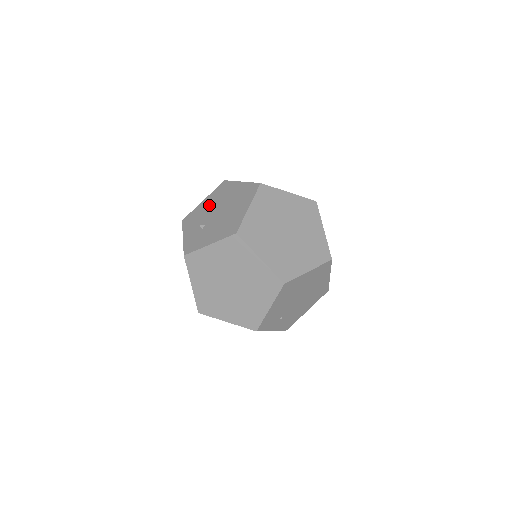
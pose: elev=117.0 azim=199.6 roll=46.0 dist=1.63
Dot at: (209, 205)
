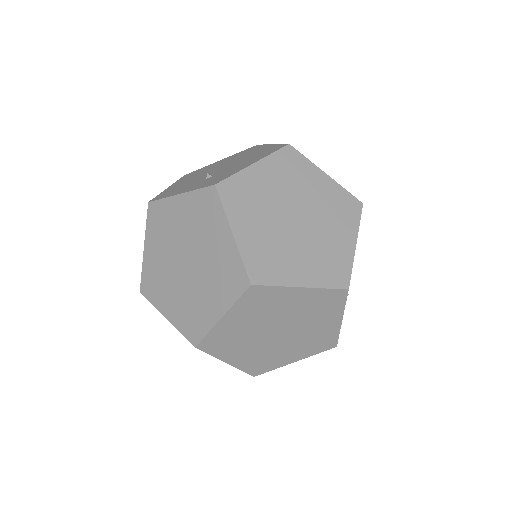
Dot at: (189, 179)
